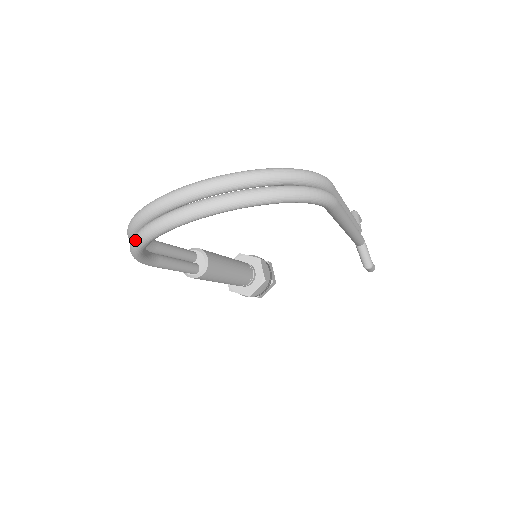
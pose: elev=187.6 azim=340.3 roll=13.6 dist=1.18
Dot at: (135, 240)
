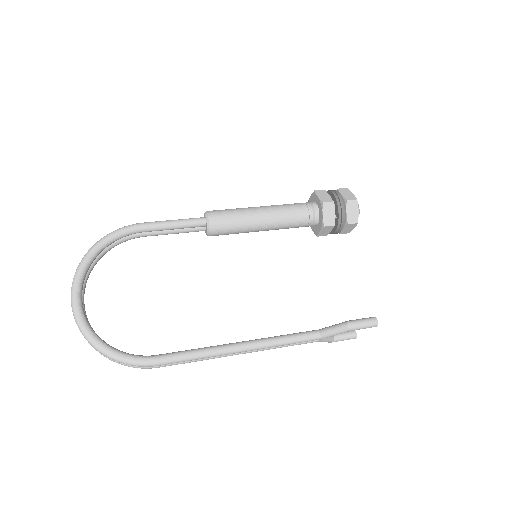
Dot at: occluded
